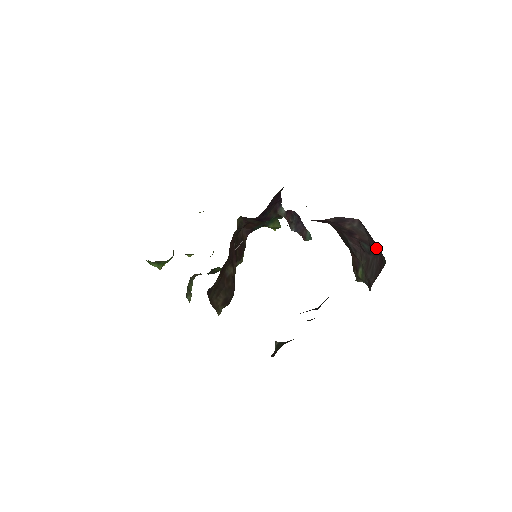
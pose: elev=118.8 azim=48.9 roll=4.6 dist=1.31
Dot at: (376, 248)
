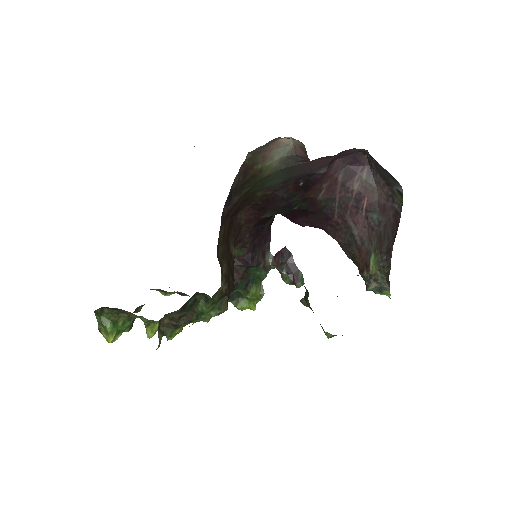
Dot at: (388, 200)
